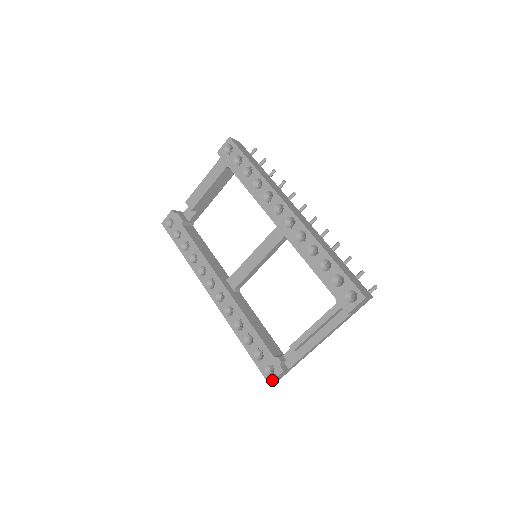
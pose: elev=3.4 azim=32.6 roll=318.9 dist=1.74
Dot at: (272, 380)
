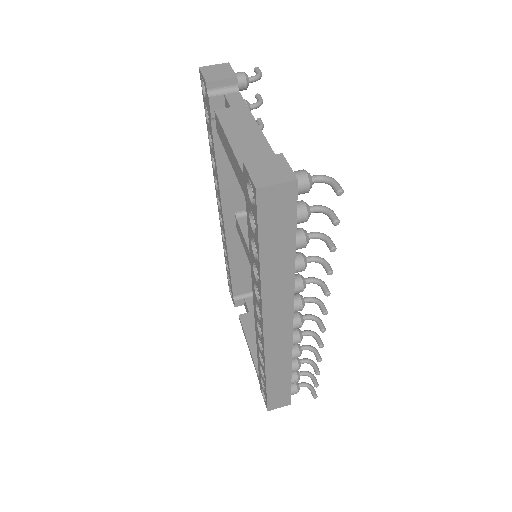
Dot at: (230, 294)
